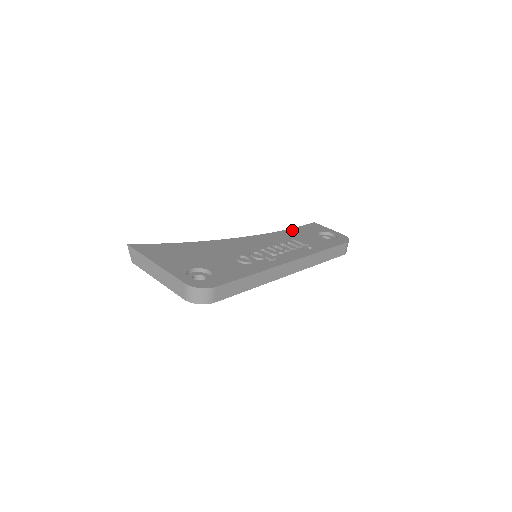
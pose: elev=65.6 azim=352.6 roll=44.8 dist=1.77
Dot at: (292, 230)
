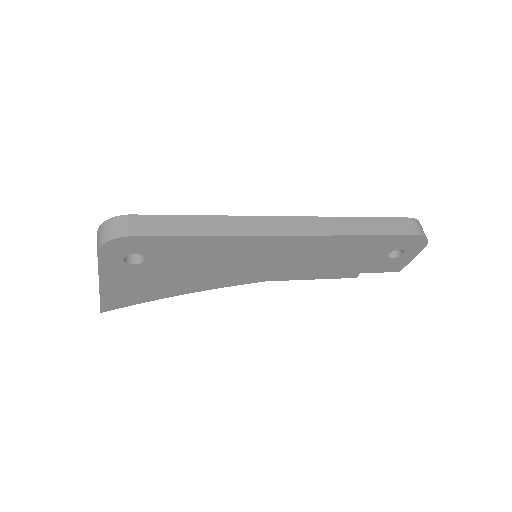
Dot at: occluded
